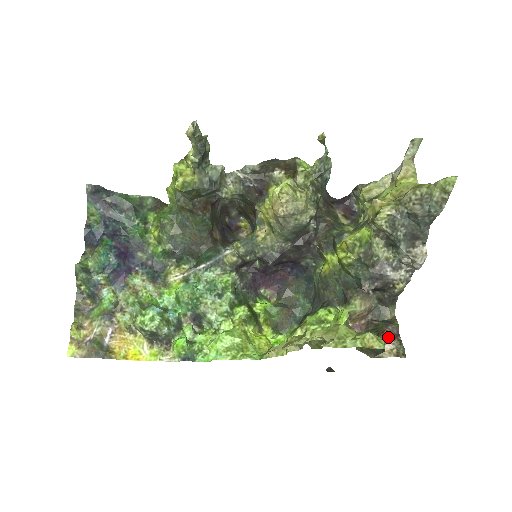
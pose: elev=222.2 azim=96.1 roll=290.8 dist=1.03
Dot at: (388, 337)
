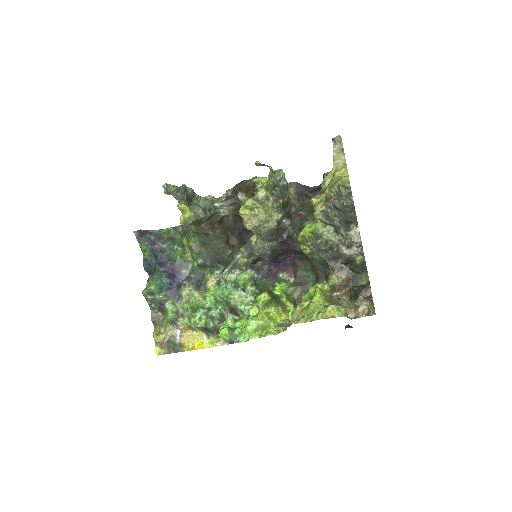
Dot at: (362, 300)
